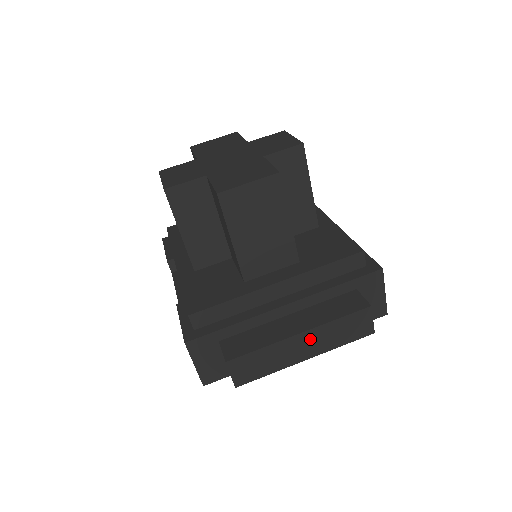
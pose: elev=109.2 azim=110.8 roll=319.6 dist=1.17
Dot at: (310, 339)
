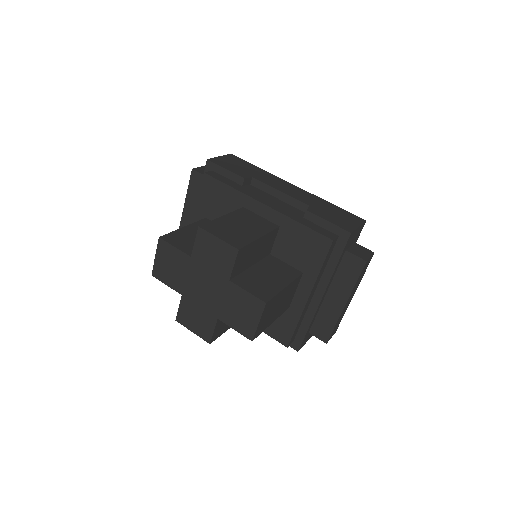
Dot at: (350, 297)
